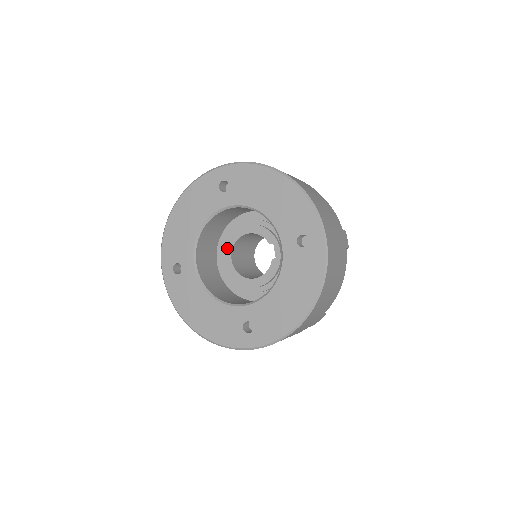
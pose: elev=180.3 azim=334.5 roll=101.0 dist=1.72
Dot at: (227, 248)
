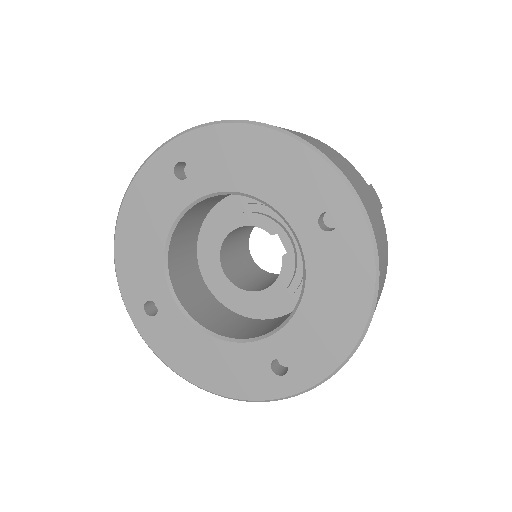
Dot at: (212, 257)
